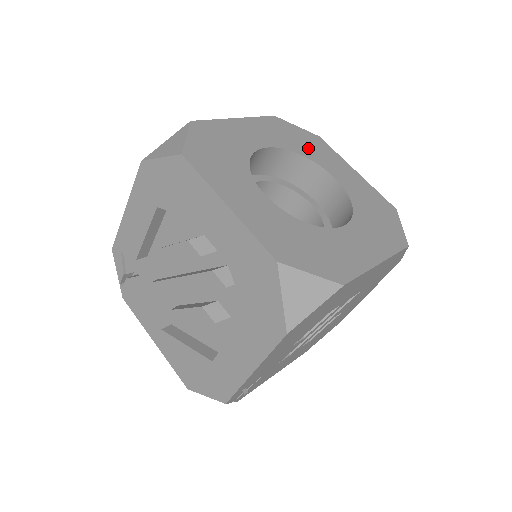
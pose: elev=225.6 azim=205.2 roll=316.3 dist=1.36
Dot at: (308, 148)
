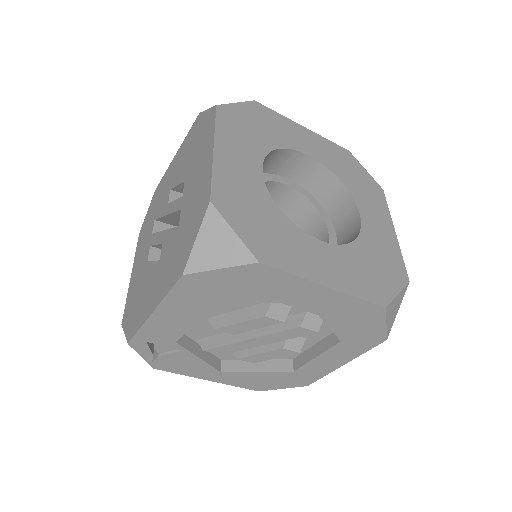
Dot at: (269, 132)
